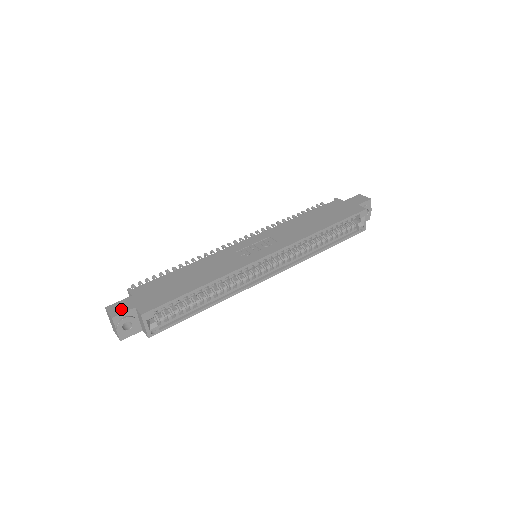
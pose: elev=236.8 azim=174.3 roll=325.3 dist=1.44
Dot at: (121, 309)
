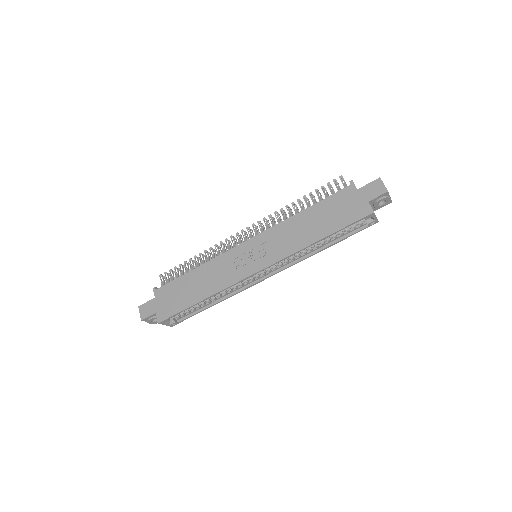
Dot at: (147, 312)
